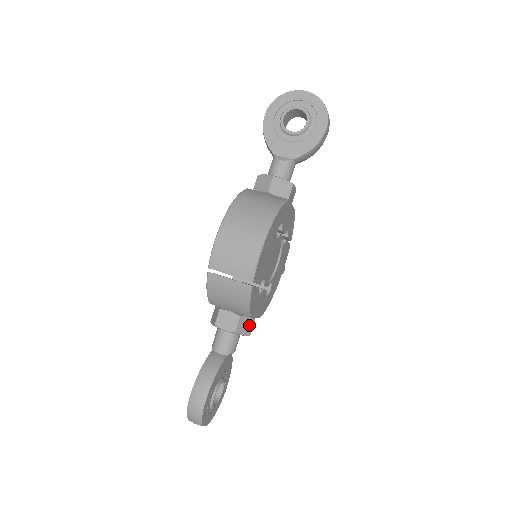
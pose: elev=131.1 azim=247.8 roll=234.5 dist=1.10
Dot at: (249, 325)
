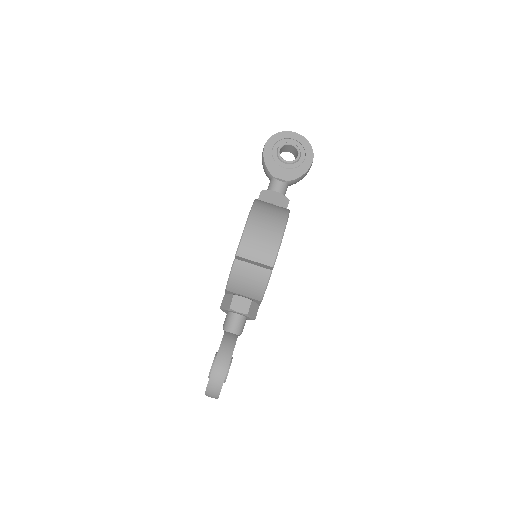
Dot at: (255, 310)
